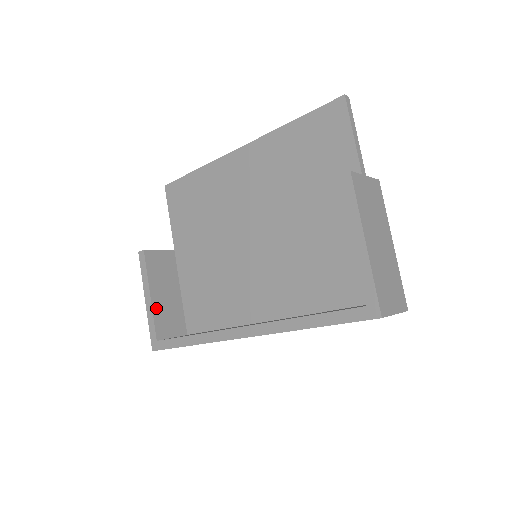
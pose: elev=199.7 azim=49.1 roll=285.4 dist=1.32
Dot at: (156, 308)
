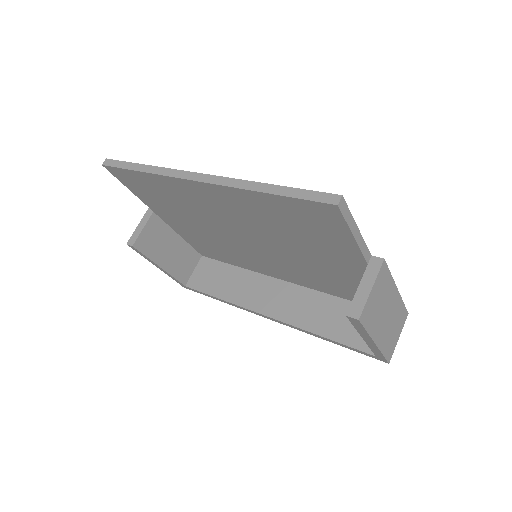
Dot at: (171, 269)
